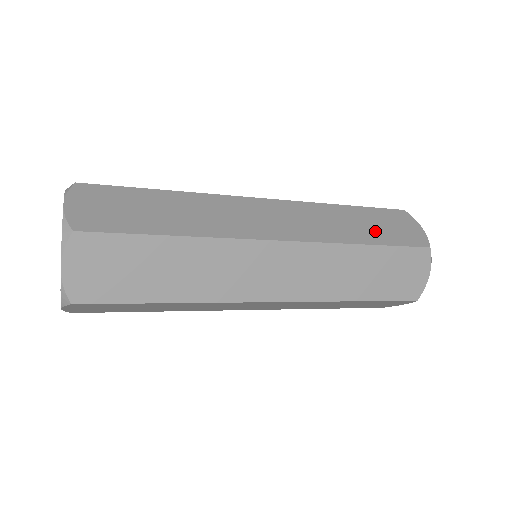
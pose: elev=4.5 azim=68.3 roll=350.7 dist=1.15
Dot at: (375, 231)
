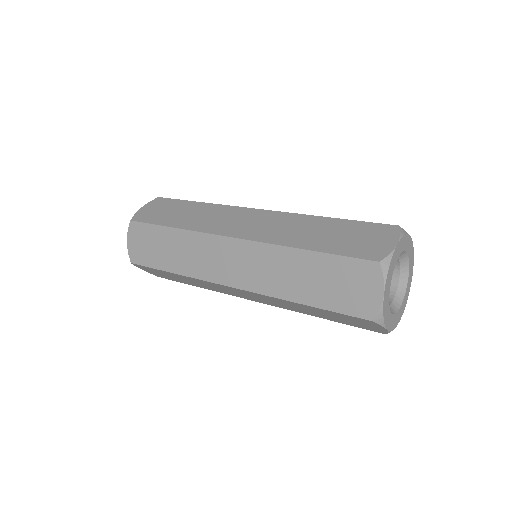
Dot at: (319, 289)
